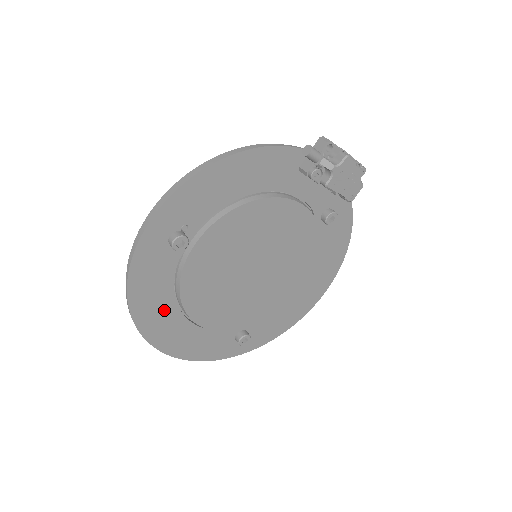
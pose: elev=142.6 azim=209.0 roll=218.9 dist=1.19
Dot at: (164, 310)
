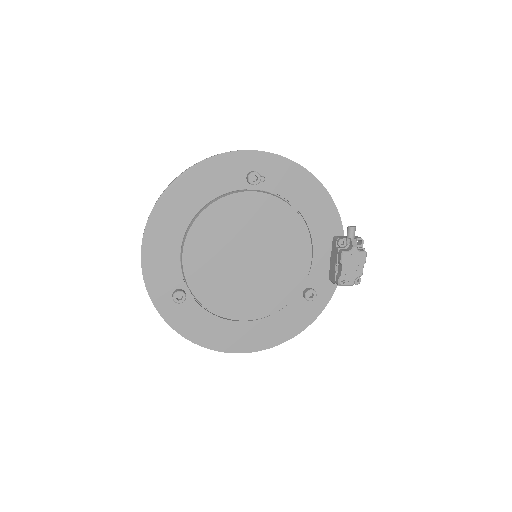
Dot at: (190, 202)
